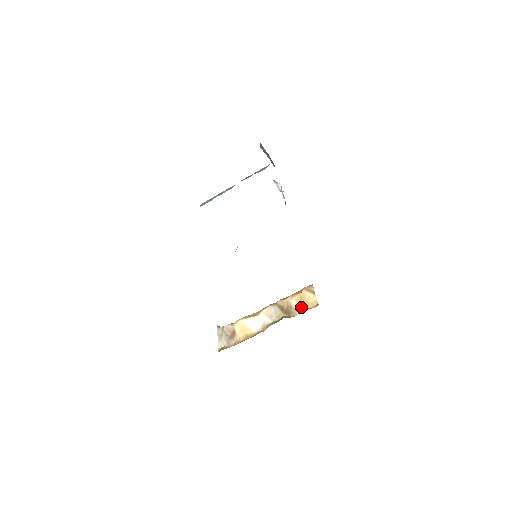
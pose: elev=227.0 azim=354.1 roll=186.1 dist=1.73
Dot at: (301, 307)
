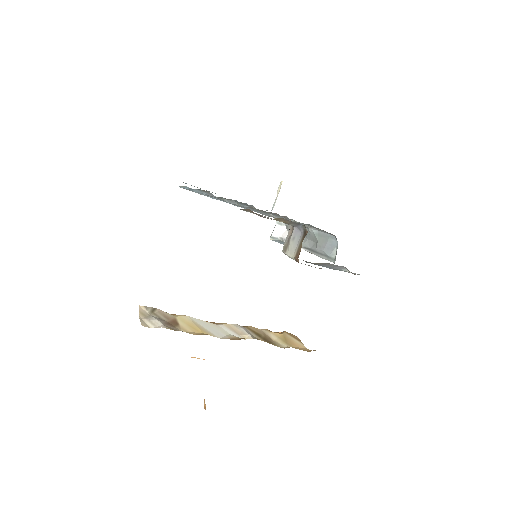
Dot at: (287, 344)
